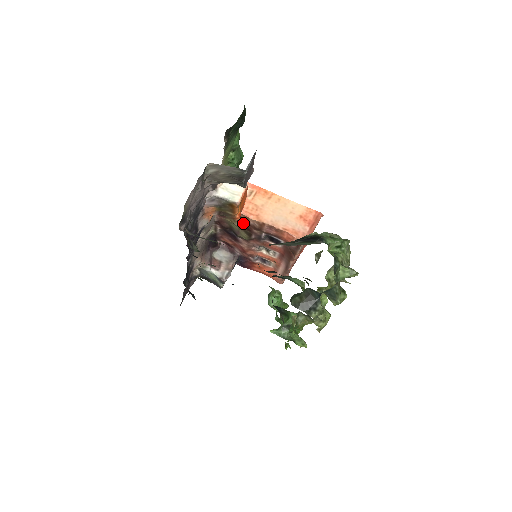
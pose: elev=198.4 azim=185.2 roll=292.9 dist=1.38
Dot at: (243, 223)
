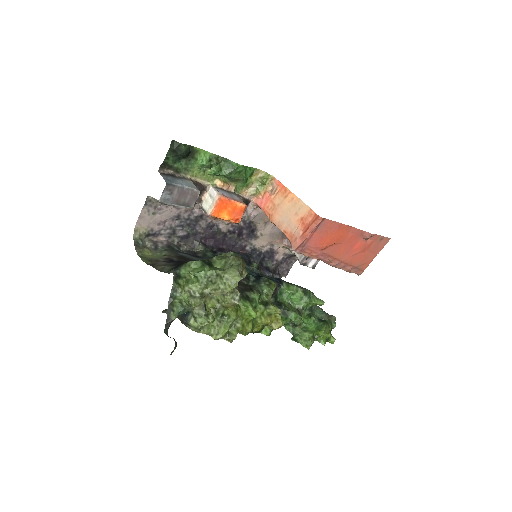
Dot at: occluded
